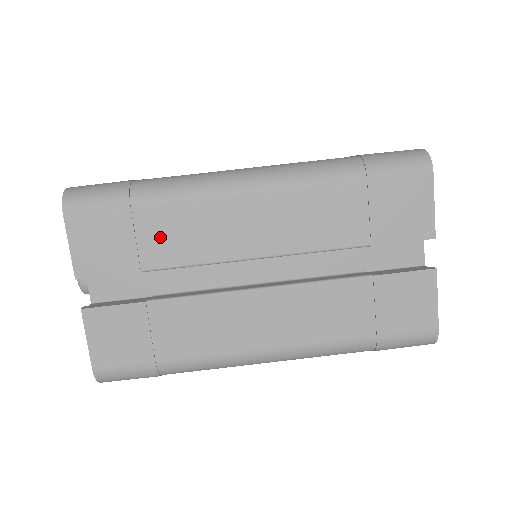
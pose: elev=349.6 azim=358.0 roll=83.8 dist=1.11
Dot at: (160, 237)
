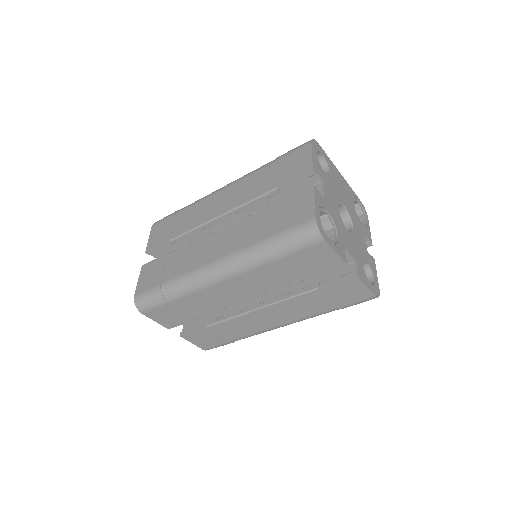
Dot at: (182, 222)
